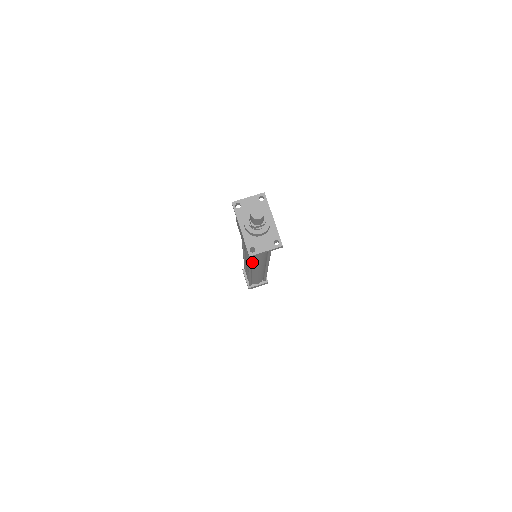
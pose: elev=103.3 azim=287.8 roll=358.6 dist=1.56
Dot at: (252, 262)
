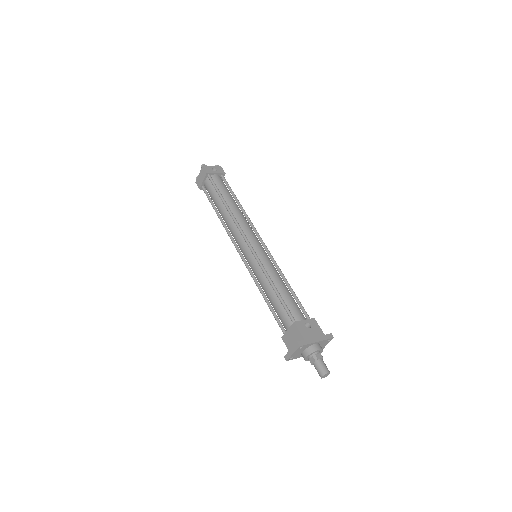
Dot at: occluded
